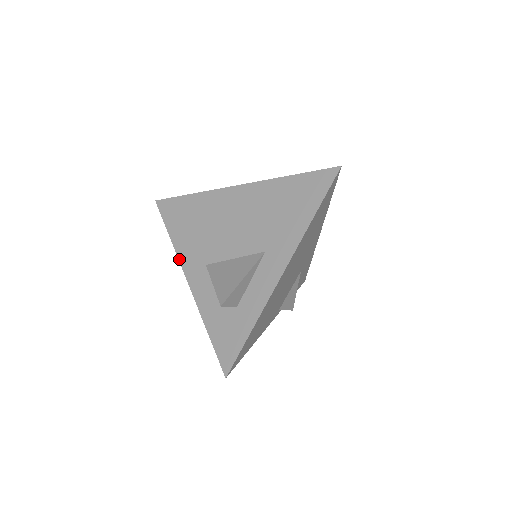
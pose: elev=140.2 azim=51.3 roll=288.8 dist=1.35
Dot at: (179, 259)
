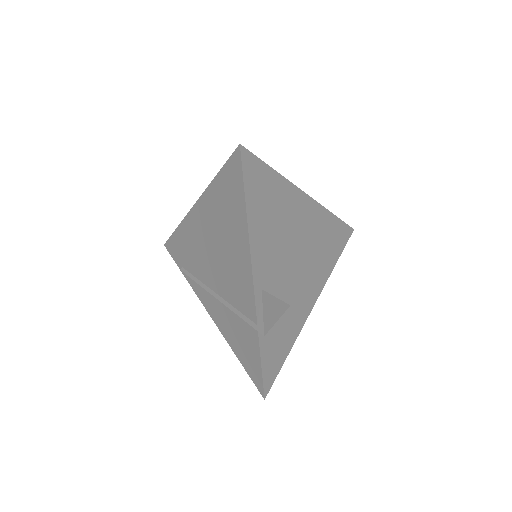
Dot at: (186, 216)
